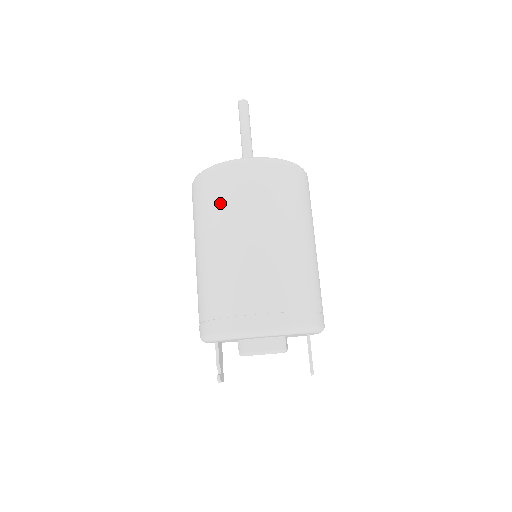
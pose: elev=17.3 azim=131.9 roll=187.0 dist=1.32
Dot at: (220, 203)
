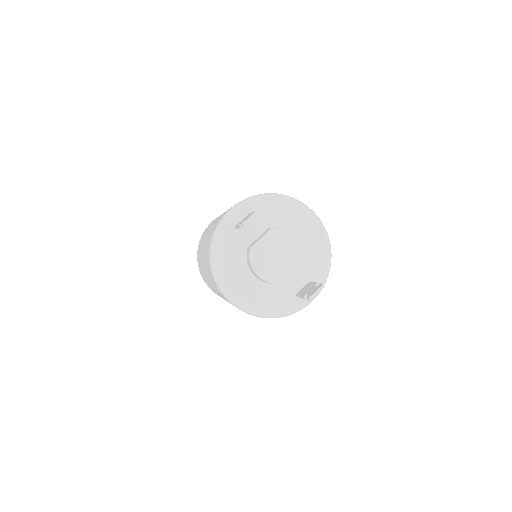
Dot at: occluded
